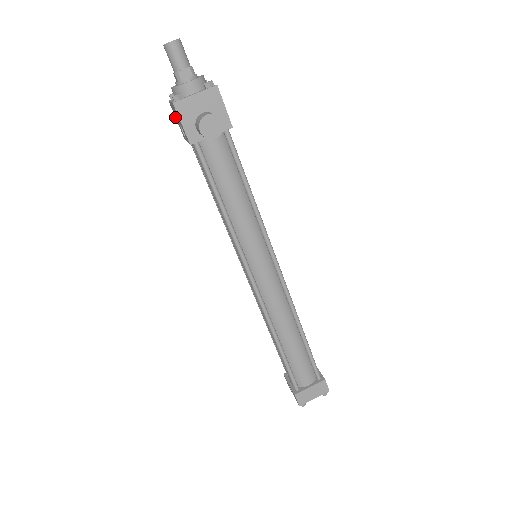
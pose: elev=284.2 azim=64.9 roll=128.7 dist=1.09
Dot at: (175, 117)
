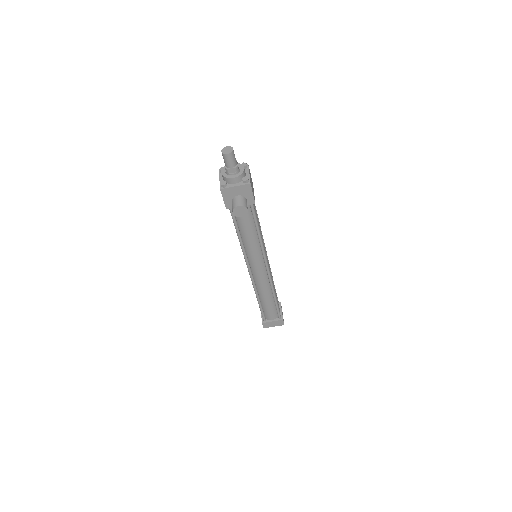
Dot at: occluded
